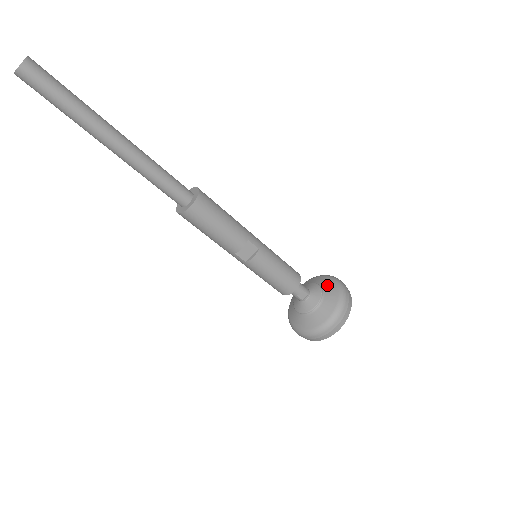
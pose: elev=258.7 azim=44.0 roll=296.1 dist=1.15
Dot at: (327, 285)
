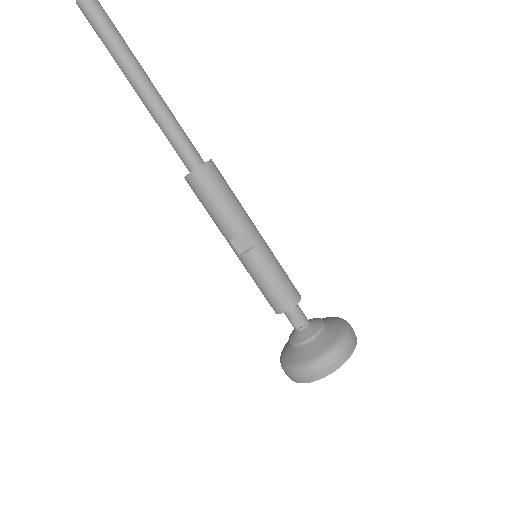
Dot at: (332, 325)
